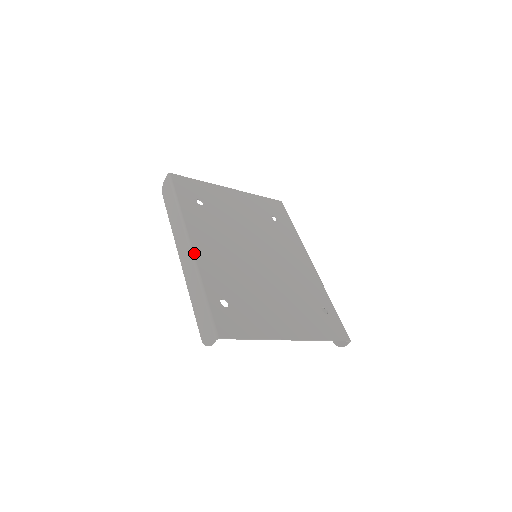
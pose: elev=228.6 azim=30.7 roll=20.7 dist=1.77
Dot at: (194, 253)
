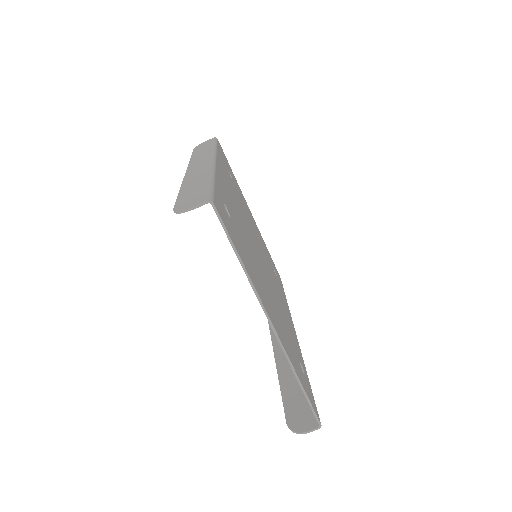
Dot at: (216, 164)
